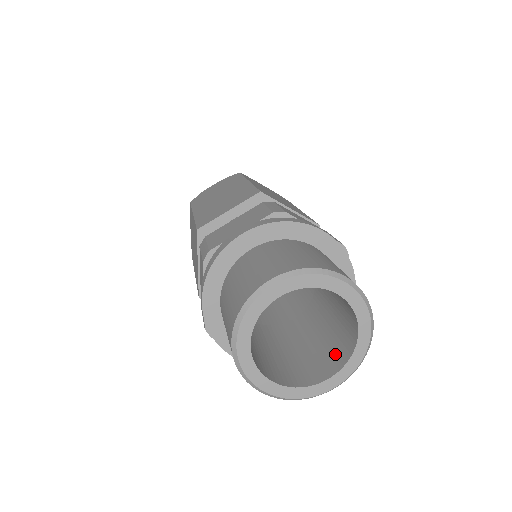
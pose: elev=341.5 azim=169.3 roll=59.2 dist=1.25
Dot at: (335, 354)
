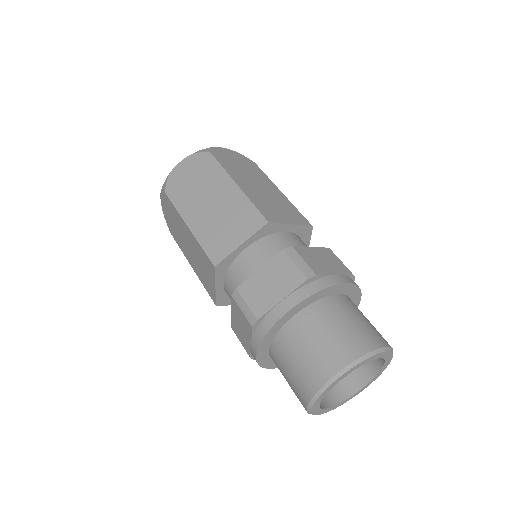
Dot at: occluded
